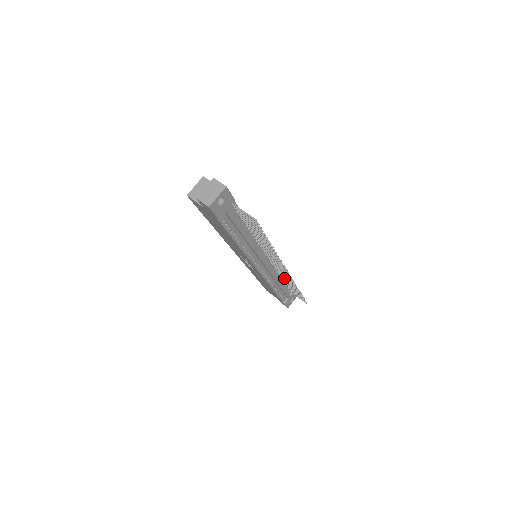
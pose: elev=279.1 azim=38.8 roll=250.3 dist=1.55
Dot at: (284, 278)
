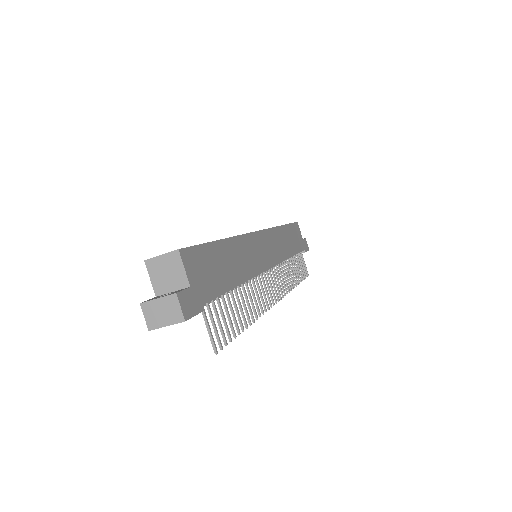
Dot at: (286, 269)
